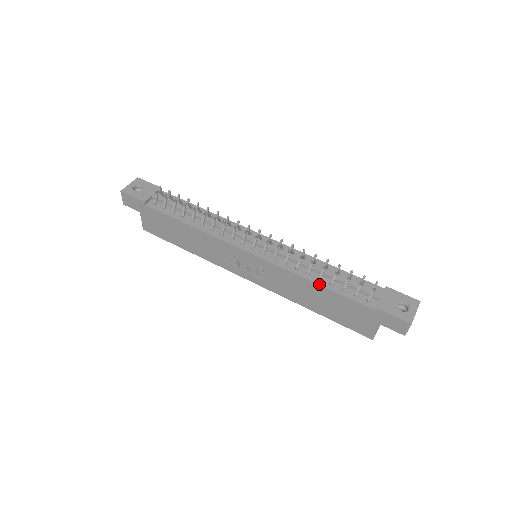
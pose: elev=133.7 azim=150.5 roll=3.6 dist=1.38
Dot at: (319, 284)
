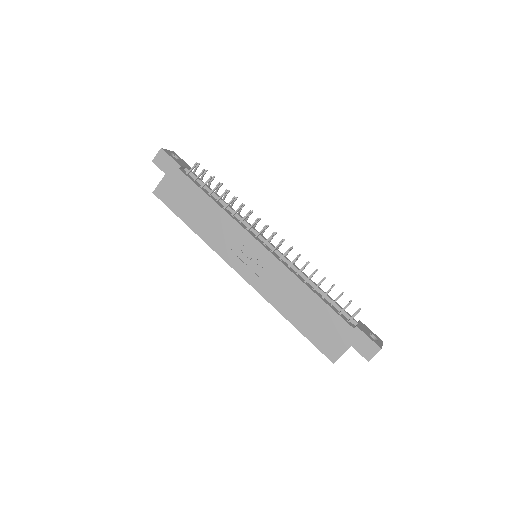
Dot at: (314, 292)
